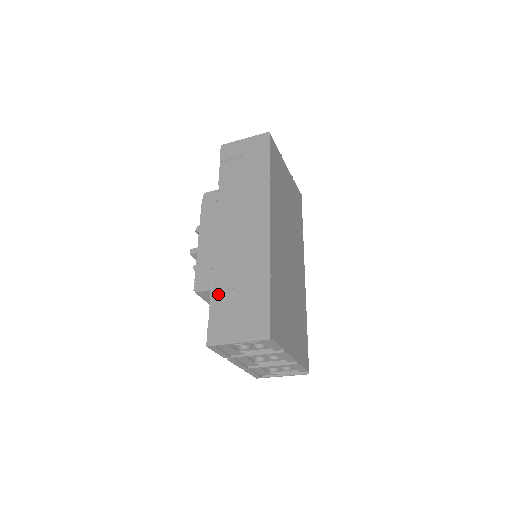
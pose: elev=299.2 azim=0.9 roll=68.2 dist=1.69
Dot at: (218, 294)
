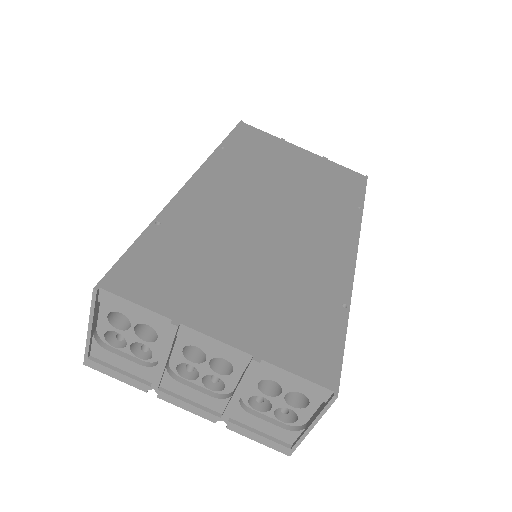
Dot at: occluded
